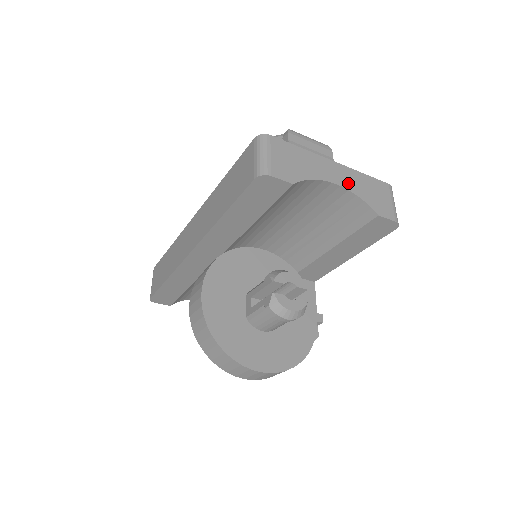
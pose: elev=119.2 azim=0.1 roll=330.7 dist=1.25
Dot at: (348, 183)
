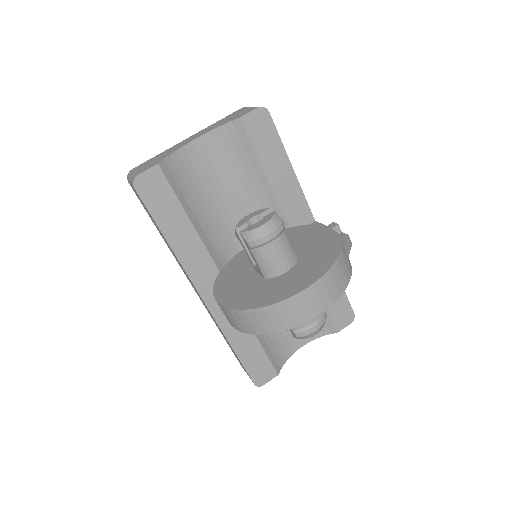
Dot at: (205, 132)
